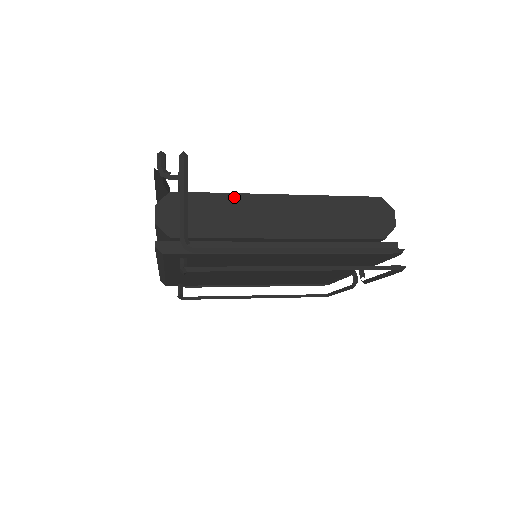
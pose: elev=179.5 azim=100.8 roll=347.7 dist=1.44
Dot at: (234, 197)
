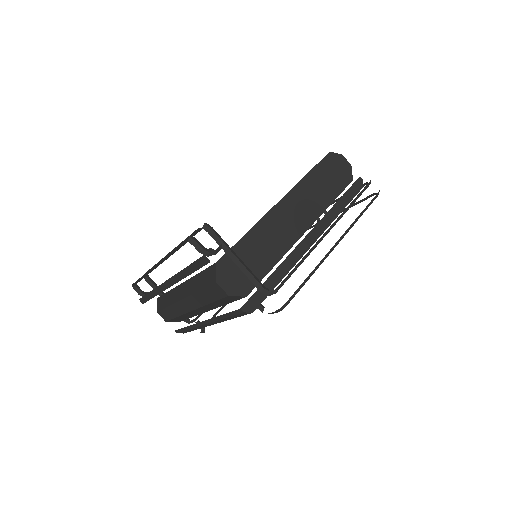
Dot at: (256, 229)
